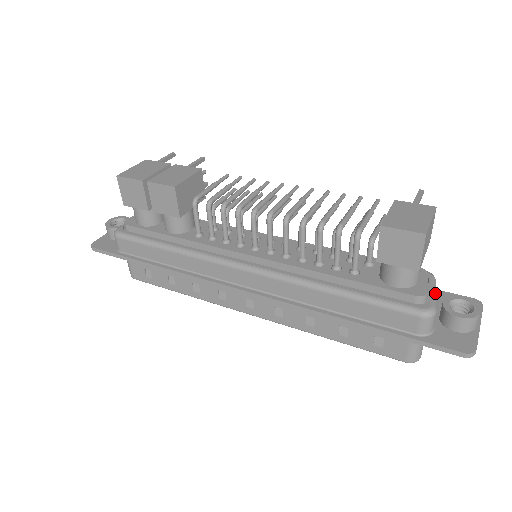
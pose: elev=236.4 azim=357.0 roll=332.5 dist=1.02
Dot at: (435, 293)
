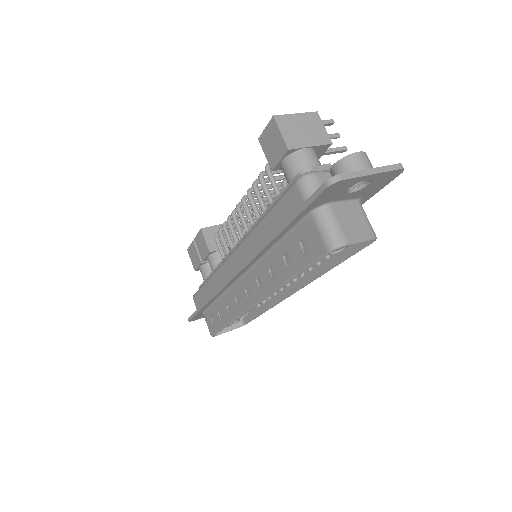
Dot at: occluded
